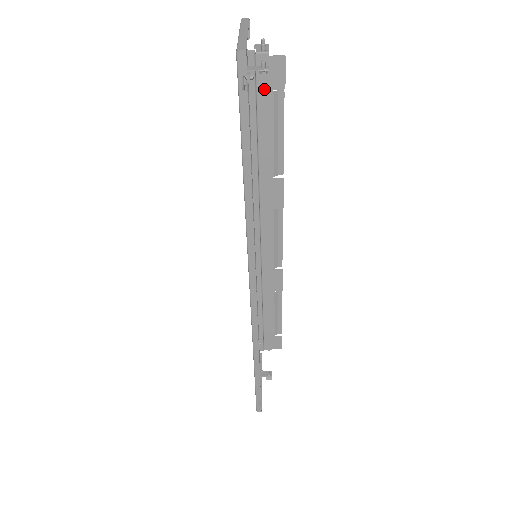
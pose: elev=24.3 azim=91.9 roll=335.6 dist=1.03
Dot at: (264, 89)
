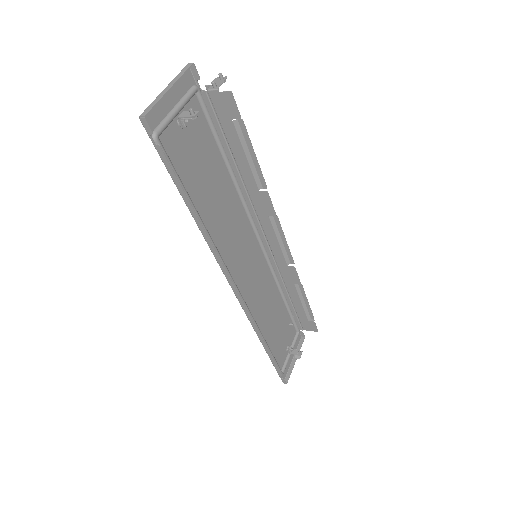
Dot at: (225, 119)
